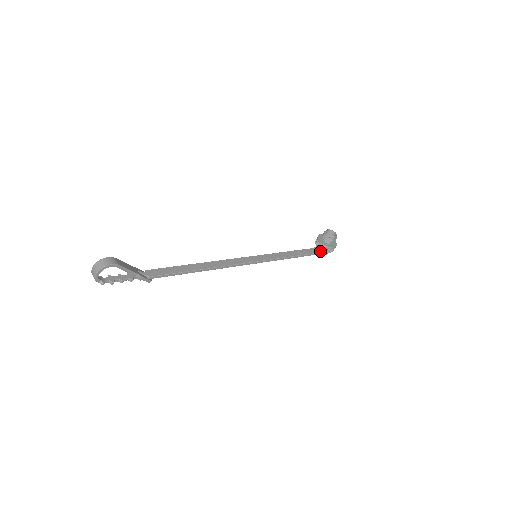
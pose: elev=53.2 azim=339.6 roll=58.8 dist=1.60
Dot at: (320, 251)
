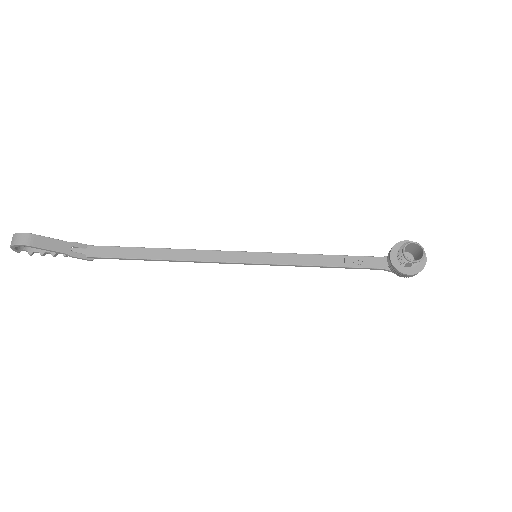
Dot at: occluded
